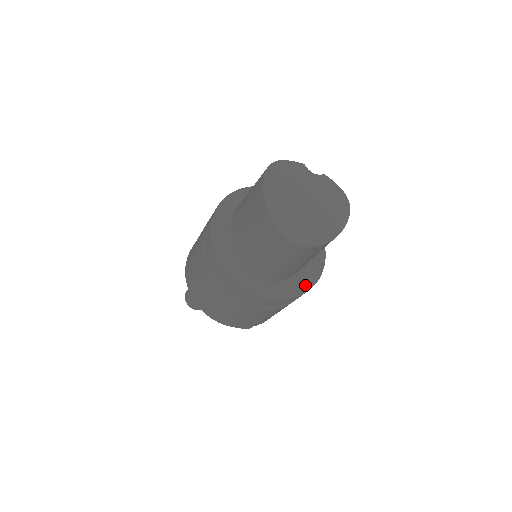
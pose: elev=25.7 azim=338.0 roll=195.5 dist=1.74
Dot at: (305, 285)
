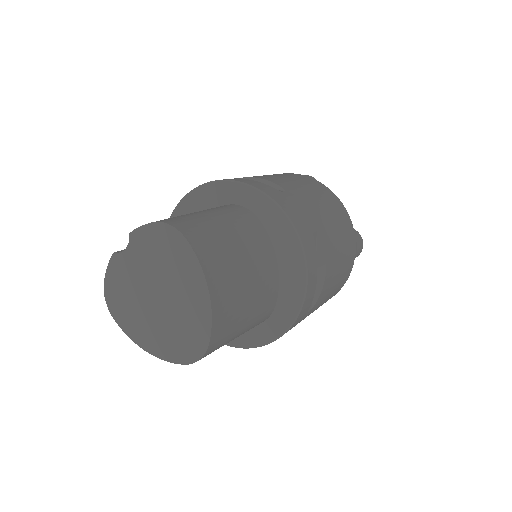
Dot at: (298, 267)
